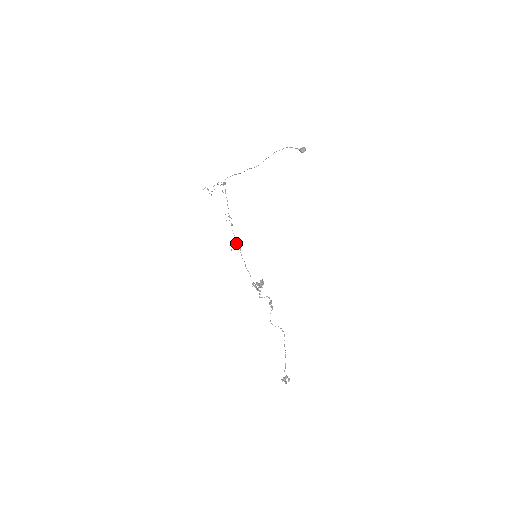
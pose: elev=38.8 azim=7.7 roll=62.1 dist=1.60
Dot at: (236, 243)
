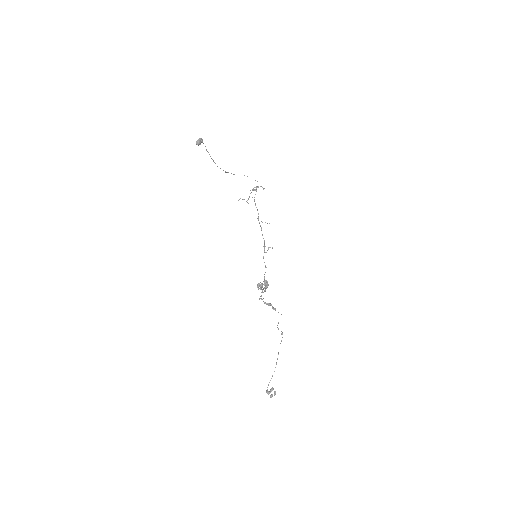
Dot at: occluded
